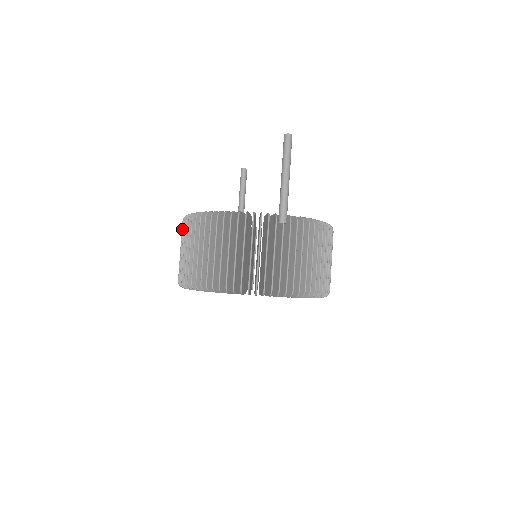
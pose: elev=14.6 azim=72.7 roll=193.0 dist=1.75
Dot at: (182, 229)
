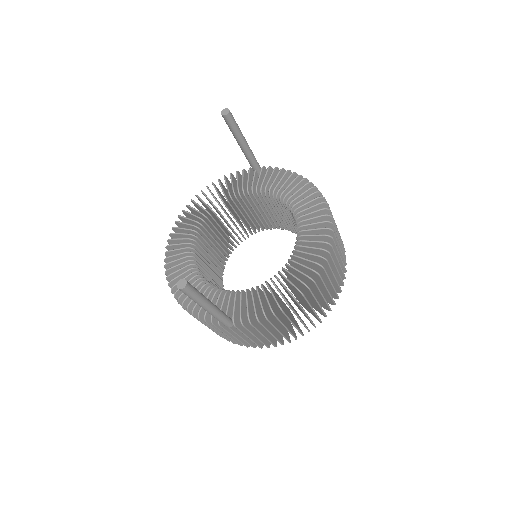
Dot at: occluded
